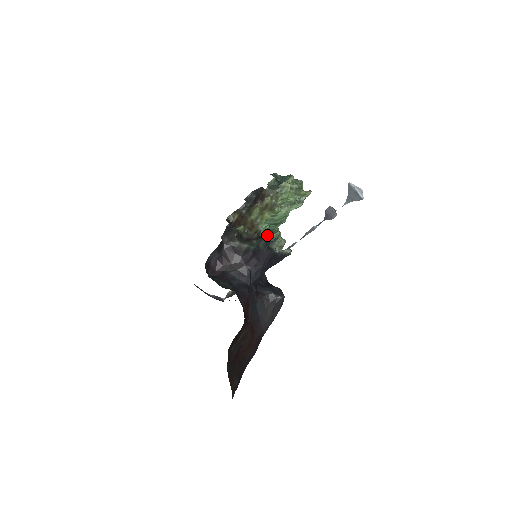
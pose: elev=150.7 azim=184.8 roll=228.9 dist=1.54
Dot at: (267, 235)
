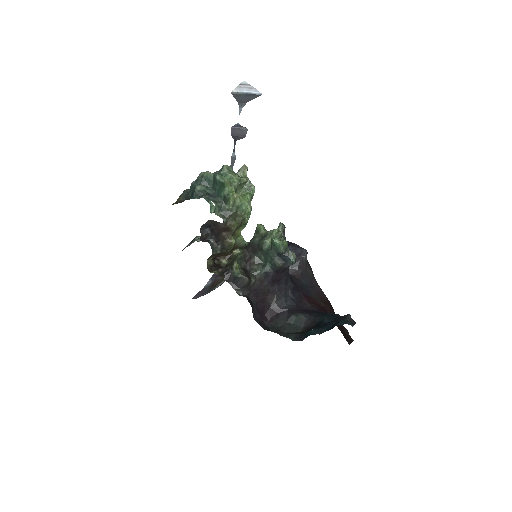
Dot at: (271, 251)
